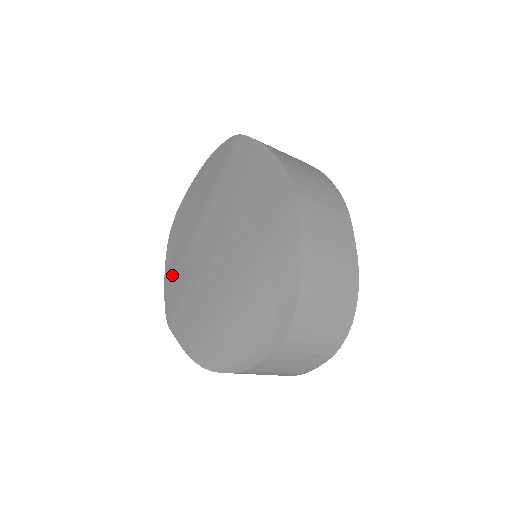
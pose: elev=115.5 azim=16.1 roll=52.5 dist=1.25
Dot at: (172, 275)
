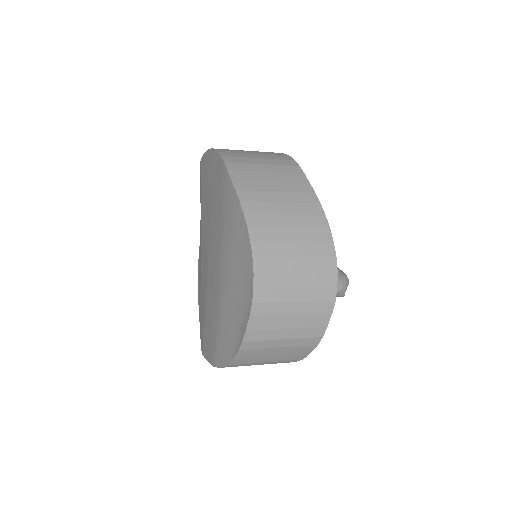
Dot at: (200, 311)
